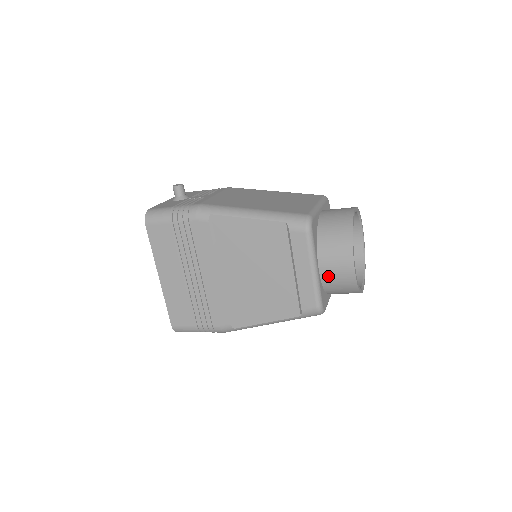
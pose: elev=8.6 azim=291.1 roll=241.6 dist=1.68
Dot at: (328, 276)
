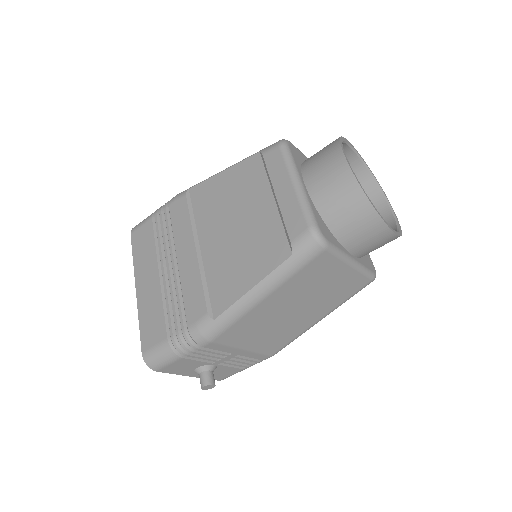
Dot at: (319, 191)
